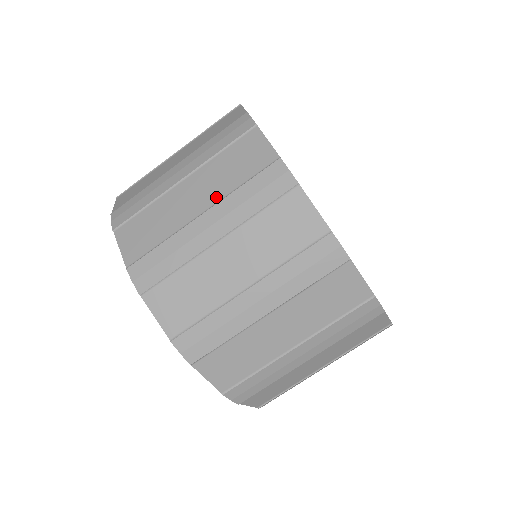
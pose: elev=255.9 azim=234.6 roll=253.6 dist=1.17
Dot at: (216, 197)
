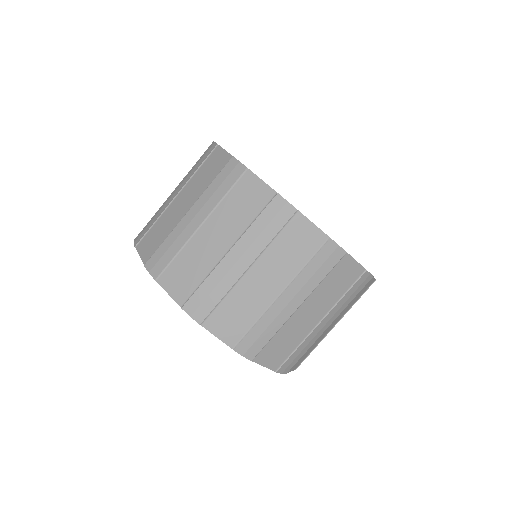
Dot at: (196, 197)
